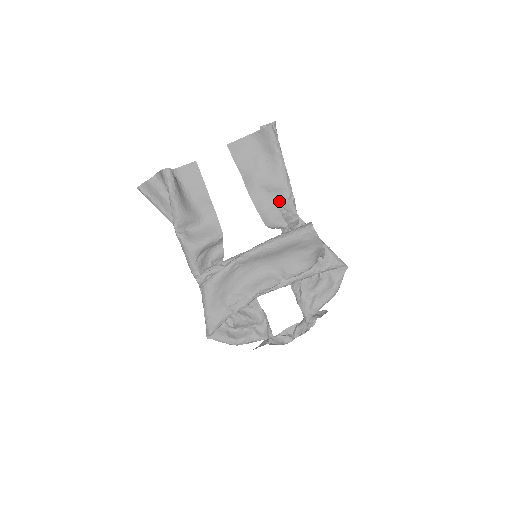
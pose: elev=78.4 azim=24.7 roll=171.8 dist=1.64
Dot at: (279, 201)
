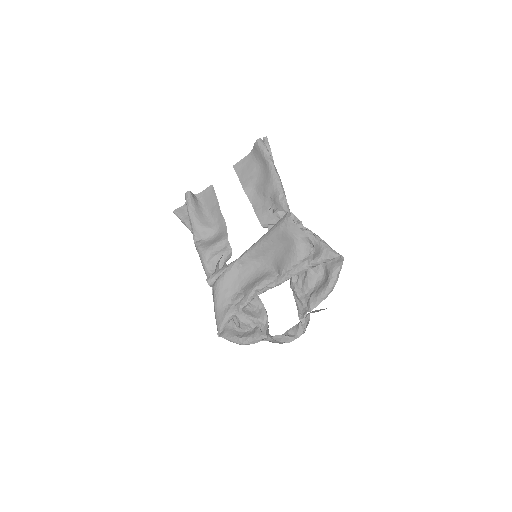
Dot at: (274, 203)
